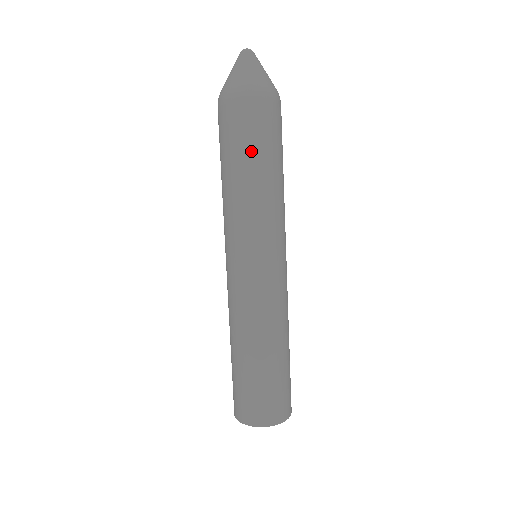
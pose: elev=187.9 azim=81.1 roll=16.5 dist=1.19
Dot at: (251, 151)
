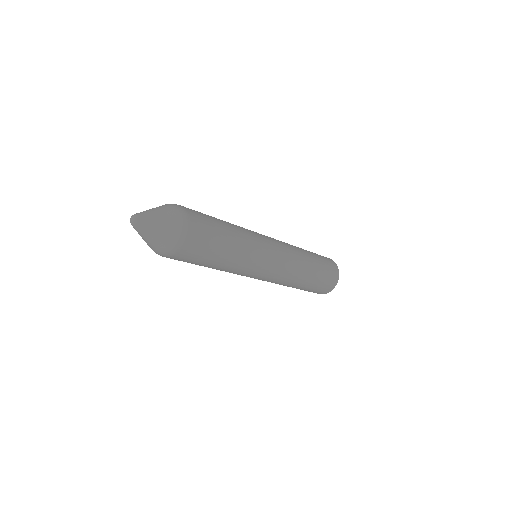
Dot at: occluded
